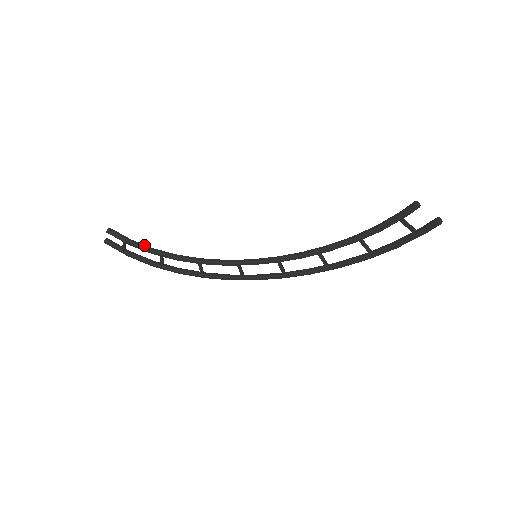
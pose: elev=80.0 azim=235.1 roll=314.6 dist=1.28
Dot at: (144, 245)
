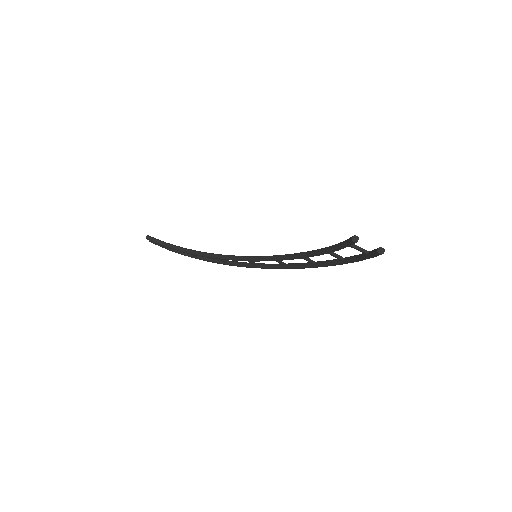
Dot at: (175, 246)
